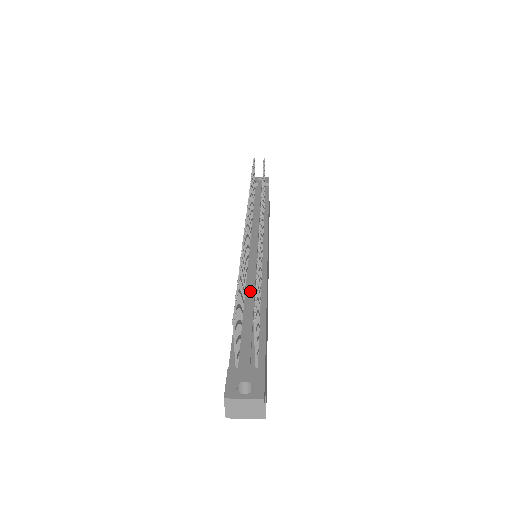
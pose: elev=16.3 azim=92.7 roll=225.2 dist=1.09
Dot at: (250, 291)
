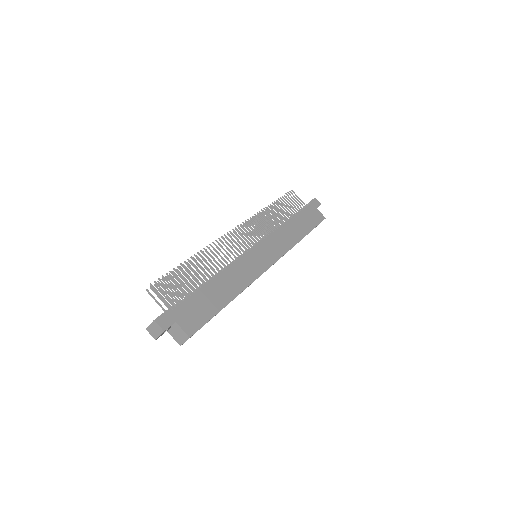
Dot at: occluded
